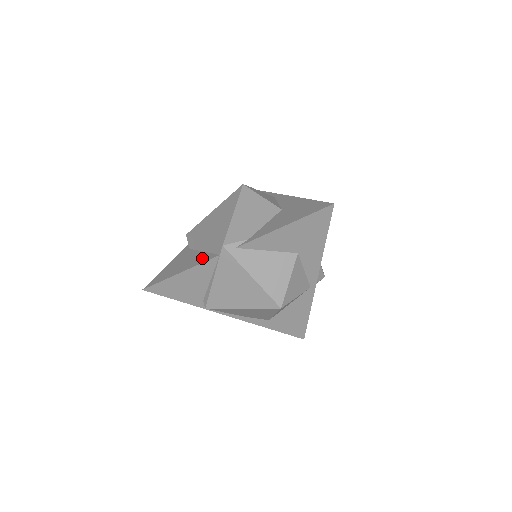
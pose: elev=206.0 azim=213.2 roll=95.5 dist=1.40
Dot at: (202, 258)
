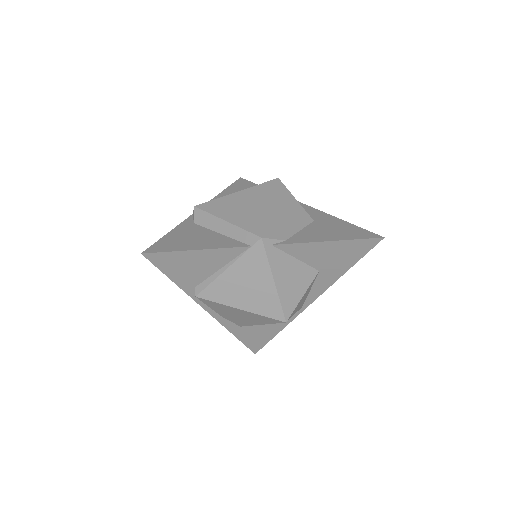
Dot at: (225, 242)
